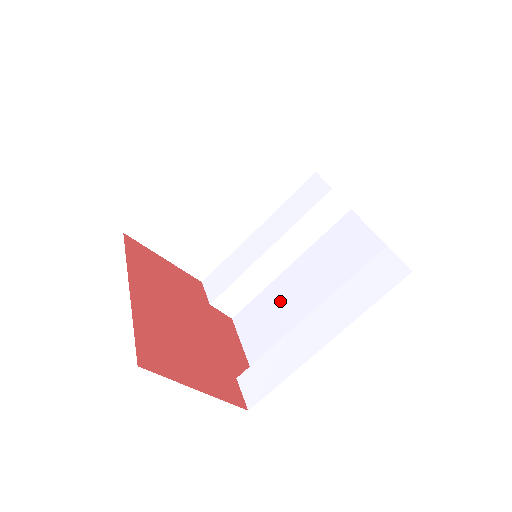
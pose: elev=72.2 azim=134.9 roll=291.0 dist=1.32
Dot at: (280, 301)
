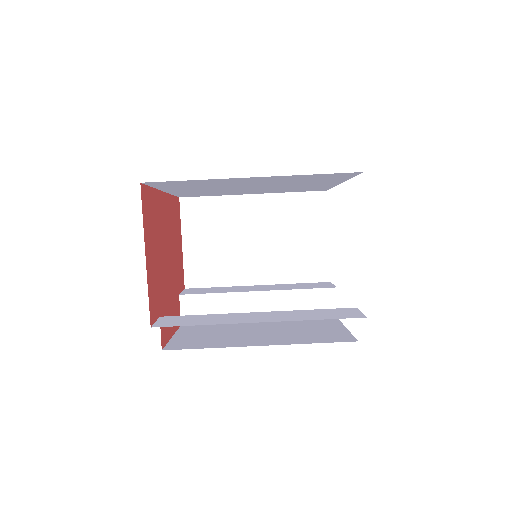
Dot at: (233, 329)
